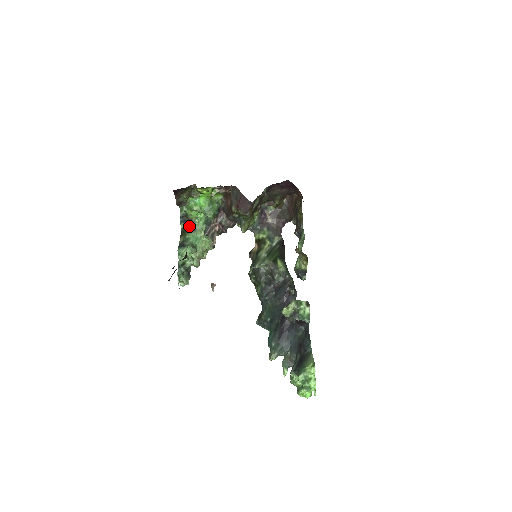
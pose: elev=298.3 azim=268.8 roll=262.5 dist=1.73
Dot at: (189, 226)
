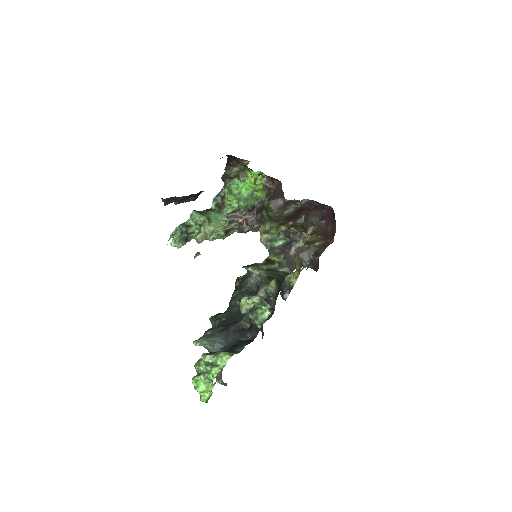
Dot at: (219, 208)
